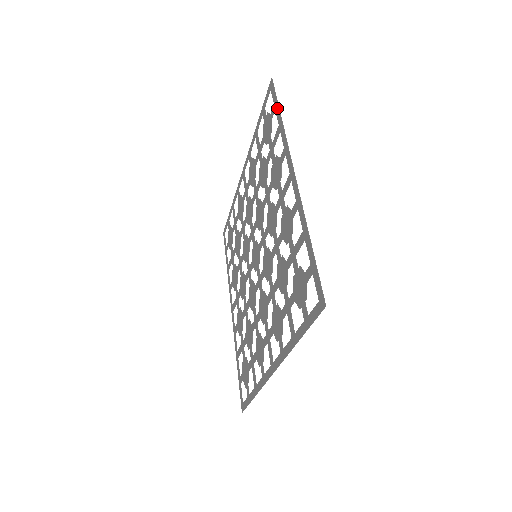
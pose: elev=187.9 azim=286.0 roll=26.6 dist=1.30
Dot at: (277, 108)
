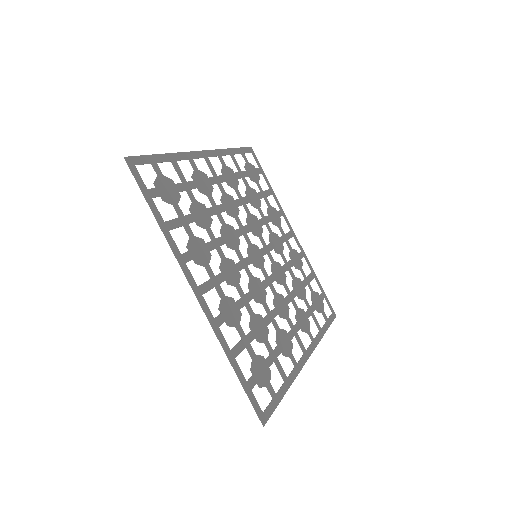
Dot at: (237, 150)
